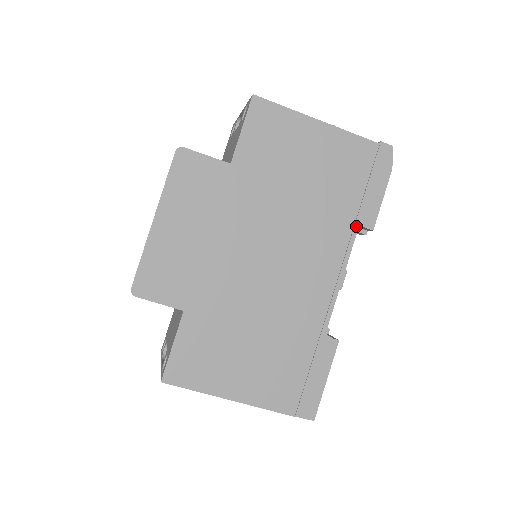
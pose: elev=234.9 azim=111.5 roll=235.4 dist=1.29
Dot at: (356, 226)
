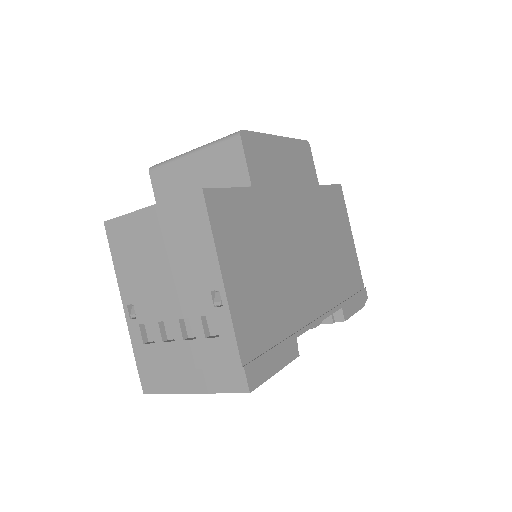
Dot at: (341, 305)
